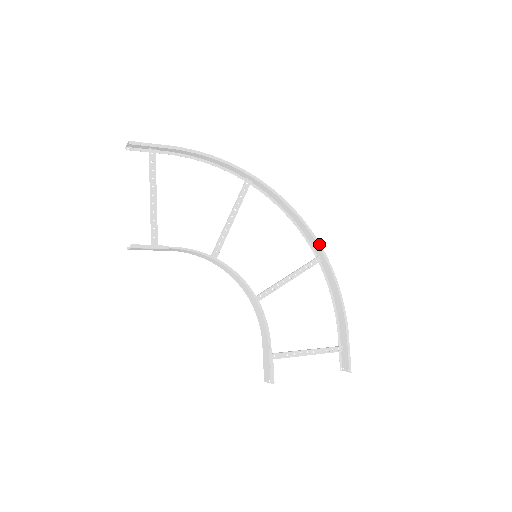
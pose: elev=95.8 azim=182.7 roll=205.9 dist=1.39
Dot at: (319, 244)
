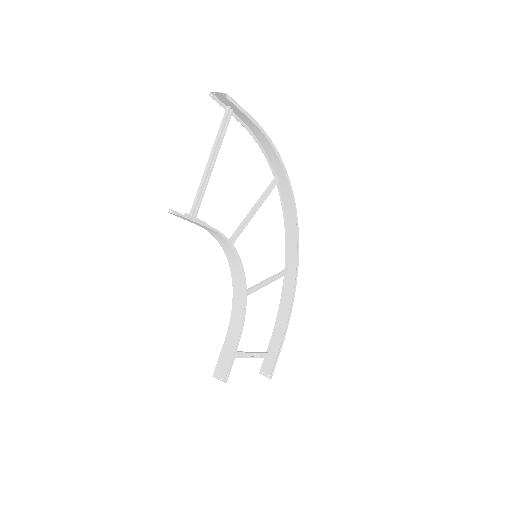
Dot at: (298, 261)
